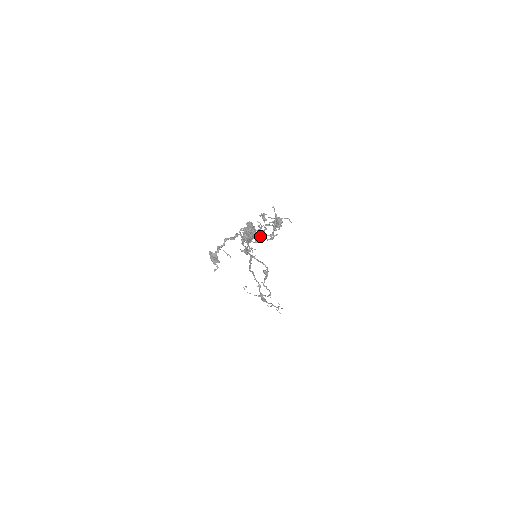
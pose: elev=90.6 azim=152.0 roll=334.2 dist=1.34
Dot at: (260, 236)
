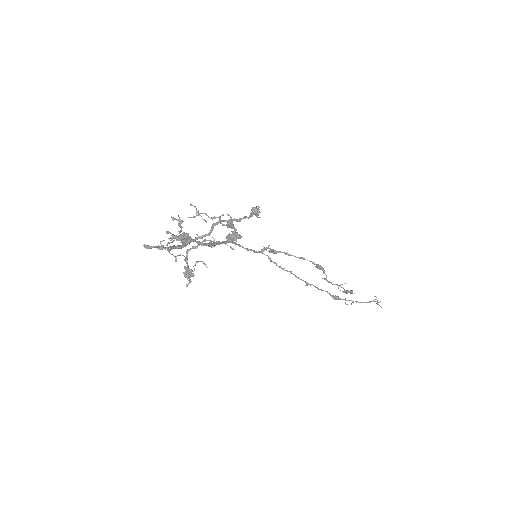
Dot at: (187, 240)
